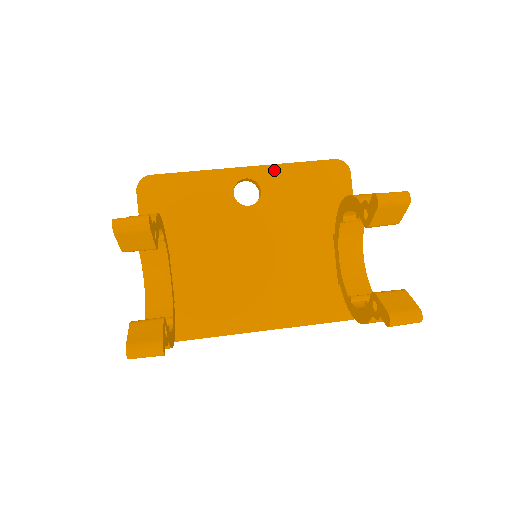
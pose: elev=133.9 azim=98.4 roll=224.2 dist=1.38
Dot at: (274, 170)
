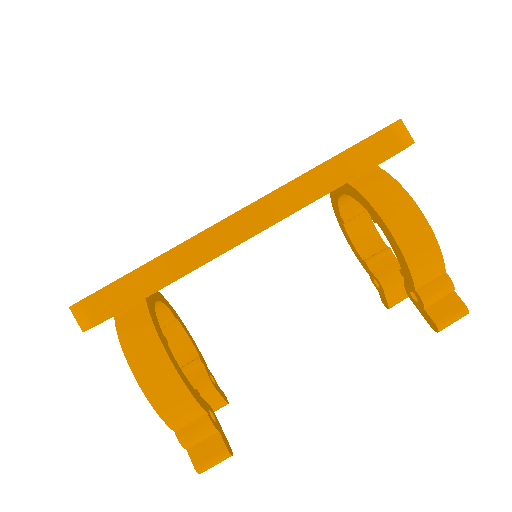
Dot at: occluded
